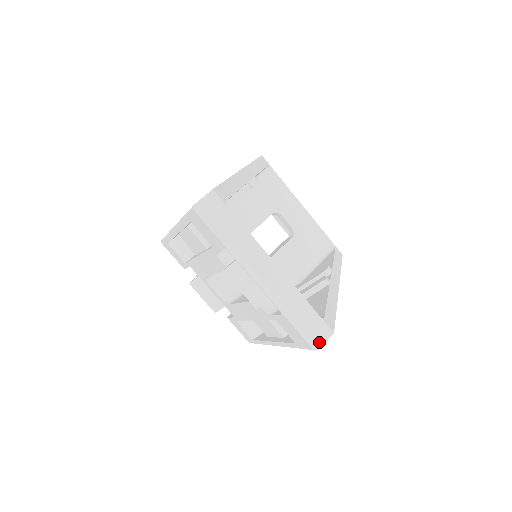
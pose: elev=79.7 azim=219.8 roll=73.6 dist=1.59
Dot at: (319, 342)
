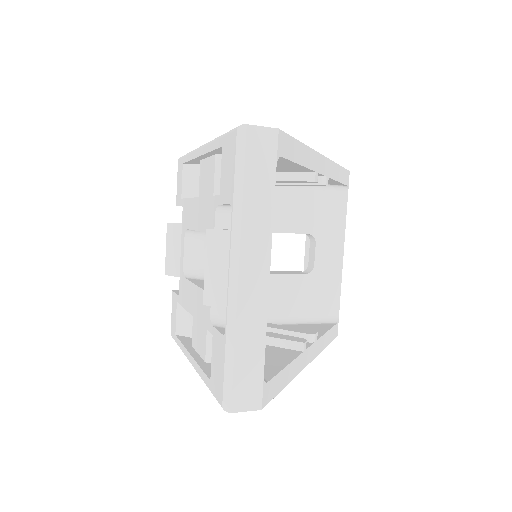
Dot at: (236, 404)
